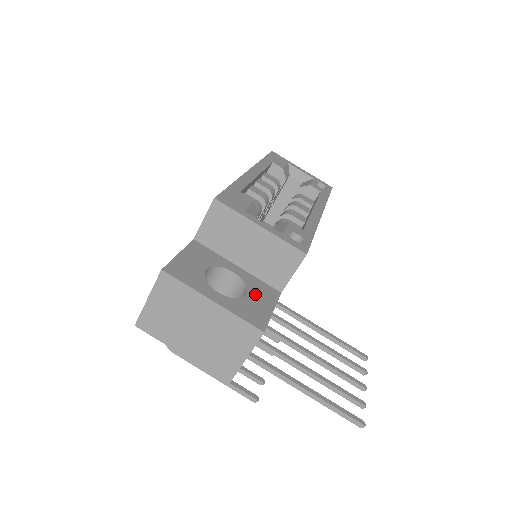
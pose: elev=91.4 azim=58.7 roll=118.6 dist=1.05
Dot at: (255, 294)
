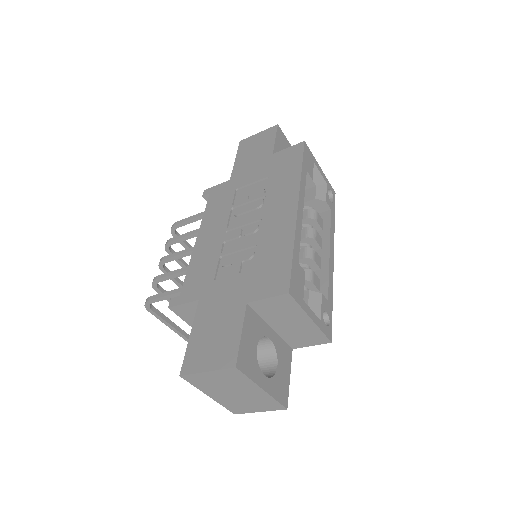
Dot at: (281, 362)
